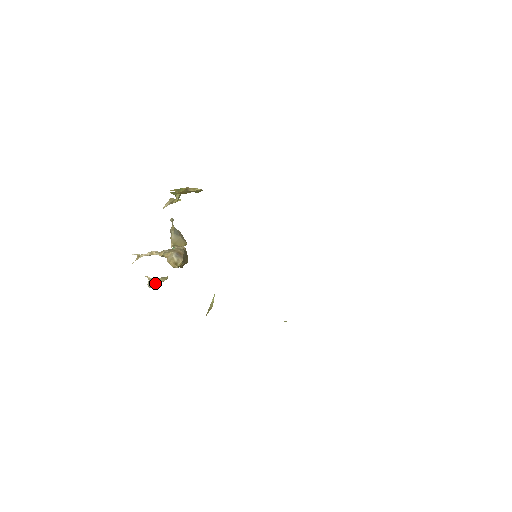
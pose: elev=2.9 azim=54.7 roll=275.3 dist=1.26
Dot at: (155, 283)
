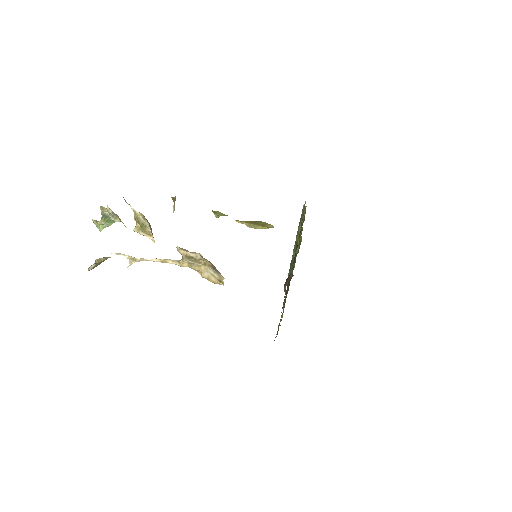
Dot at: (96, 266)
